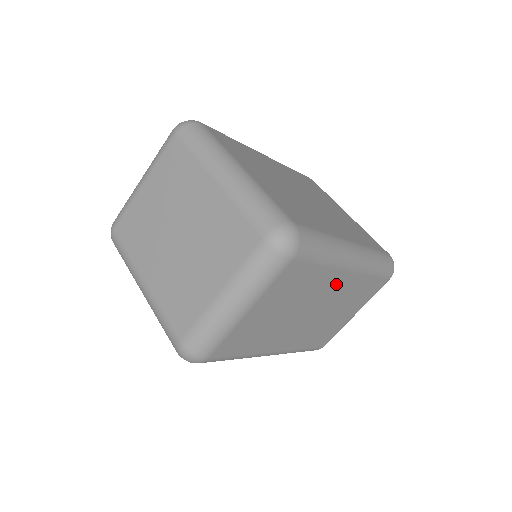
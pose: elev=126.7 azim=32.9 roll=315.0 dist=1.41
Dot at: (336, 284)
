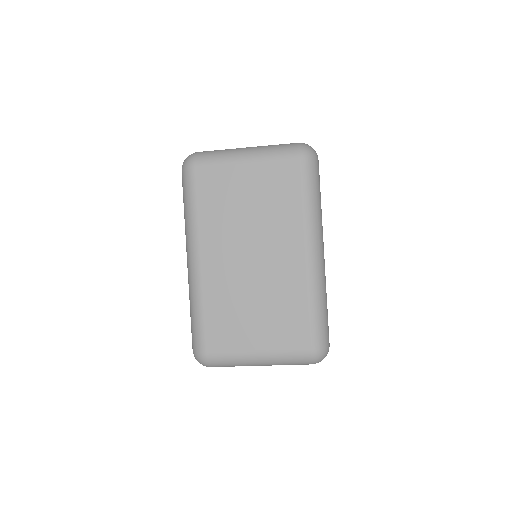
Dot at: (289, 251)
